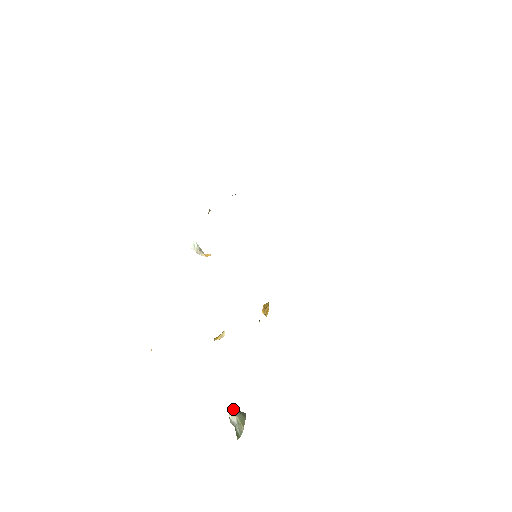
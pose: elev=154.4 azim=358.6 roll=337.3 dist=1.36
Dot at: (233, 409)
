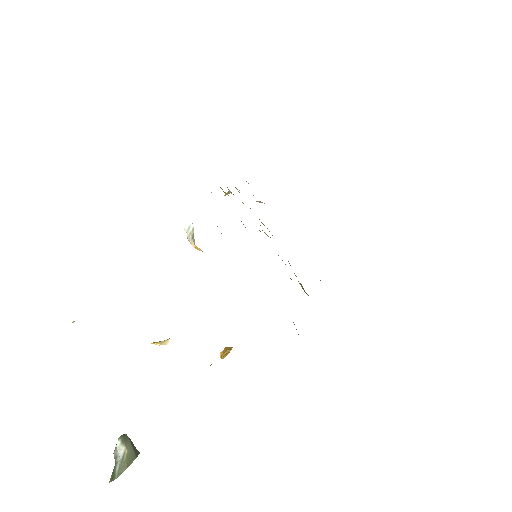
Dot at: (127, 436)
